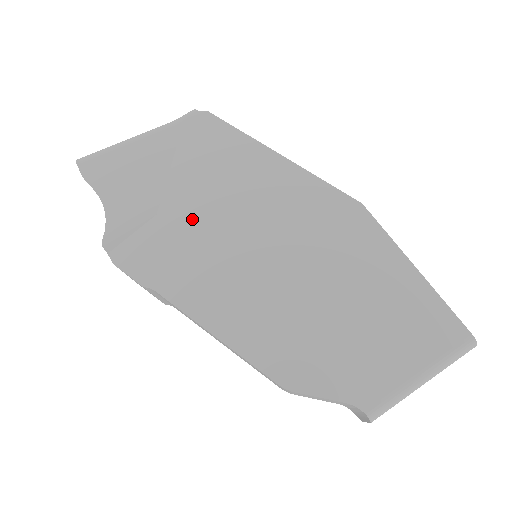
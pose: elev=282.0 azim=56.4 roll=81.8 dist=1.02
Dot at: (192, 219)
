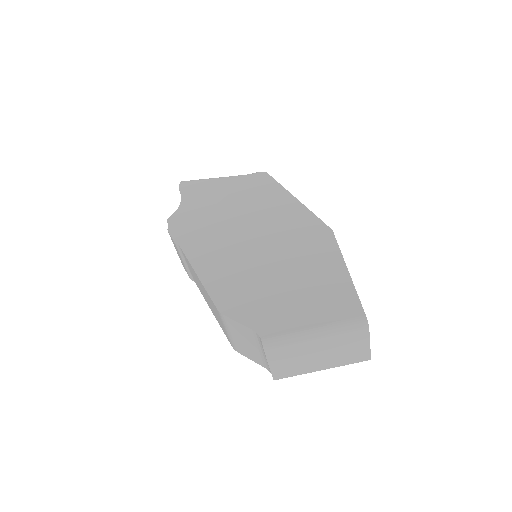
Dot at: (224, 218)
